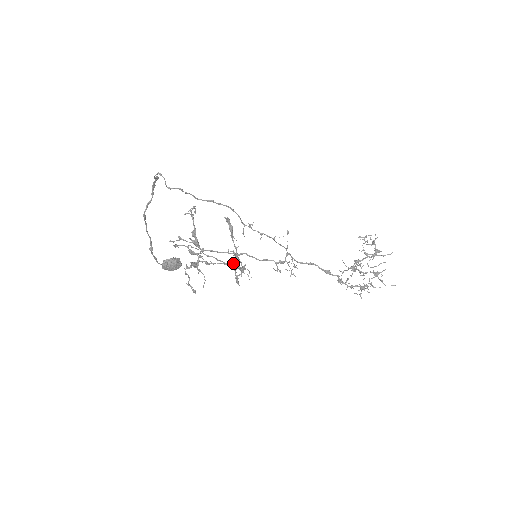
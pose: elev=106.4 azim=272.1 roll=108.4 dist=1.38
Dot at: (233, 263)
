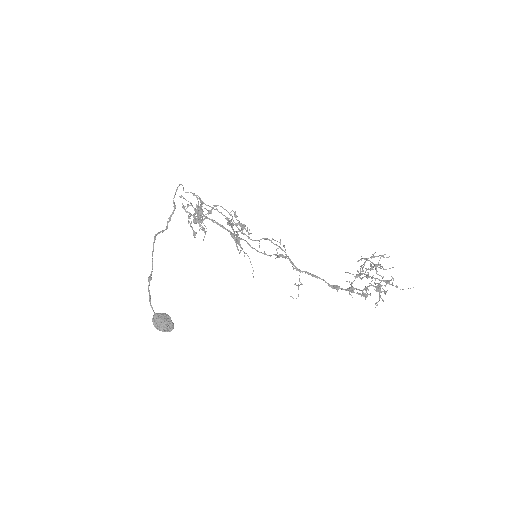
Dot at: (233, 235)
